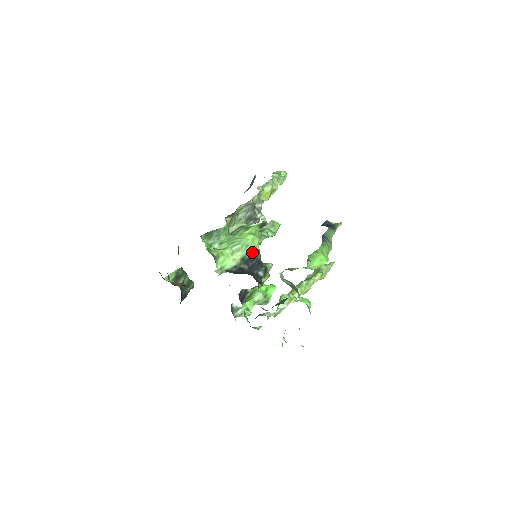
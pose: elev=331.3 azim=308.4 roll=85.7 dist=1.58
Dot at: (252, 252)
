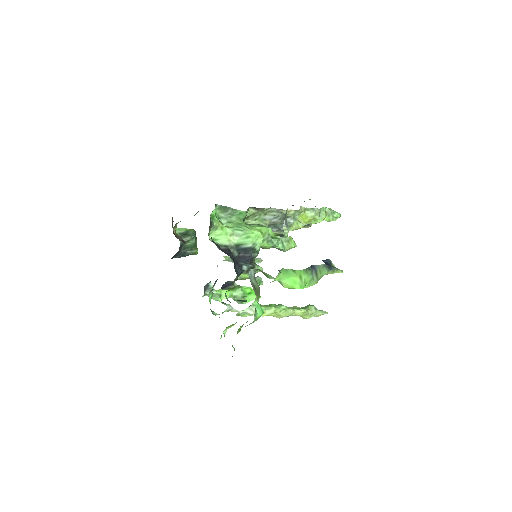
Dot at: (250, 245)
